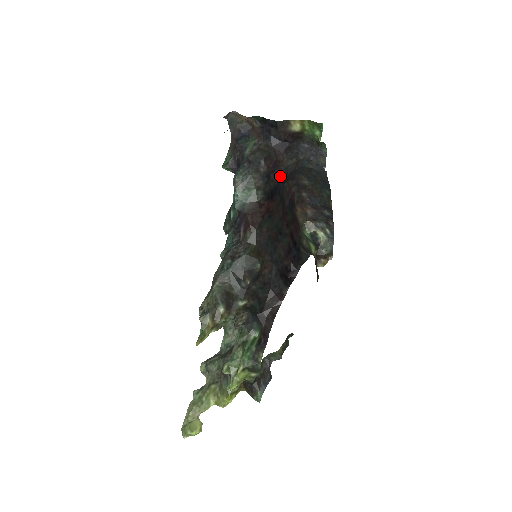
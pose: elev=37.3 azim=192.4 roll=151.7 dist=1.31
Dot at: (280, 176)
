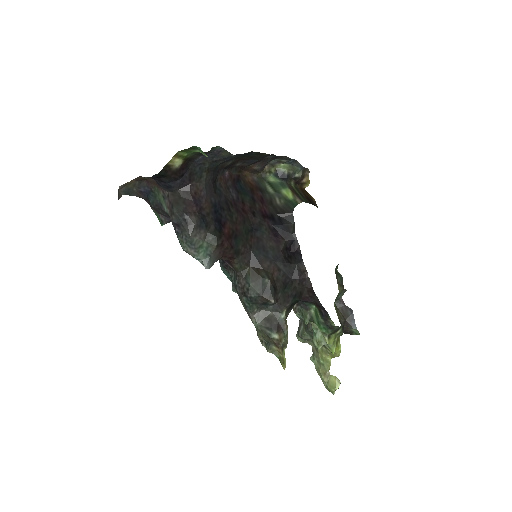
Dot at: (208, 199)
